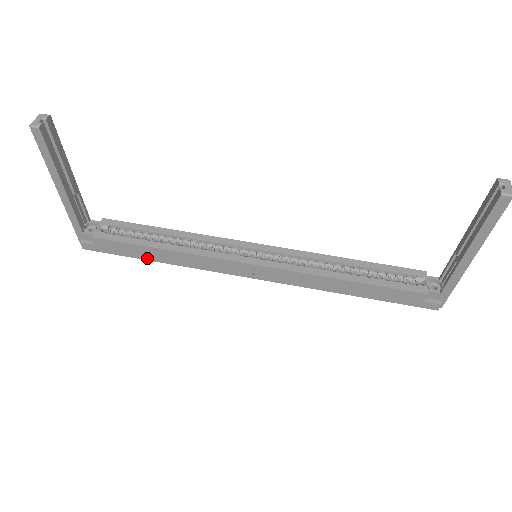
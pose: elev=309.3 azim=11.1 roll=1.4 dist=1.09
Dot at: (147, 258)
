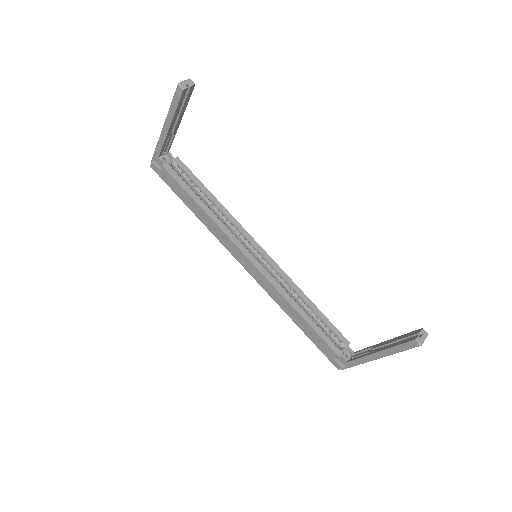
Dot at: (187, 204)
